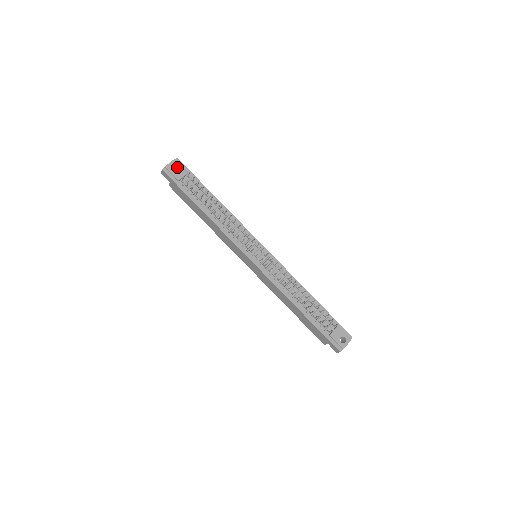
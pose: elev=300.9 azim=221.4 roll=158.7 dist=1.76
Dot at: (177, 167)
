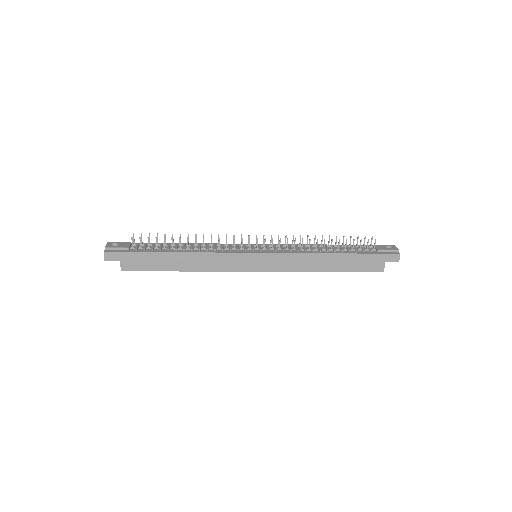
Dot at: (116, 245)
